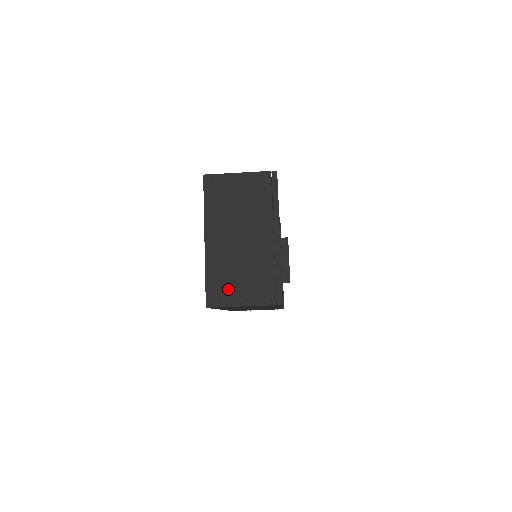
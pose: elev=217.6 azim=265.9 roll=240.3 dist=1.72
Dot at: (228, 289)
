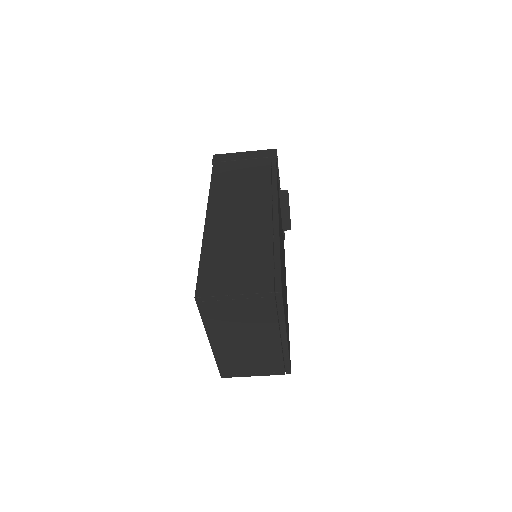
Dot at: (239, 368)
